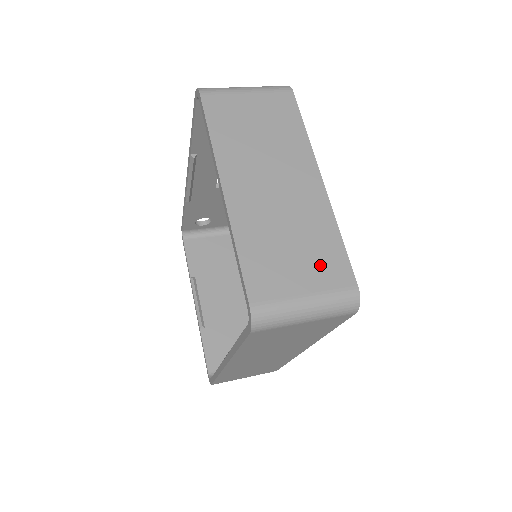
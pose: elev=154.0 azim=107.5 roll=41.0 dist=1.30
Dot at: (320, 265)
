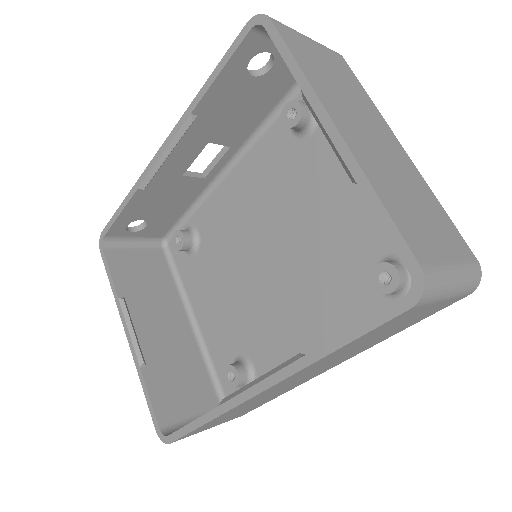
Dot at: (445, 232)
